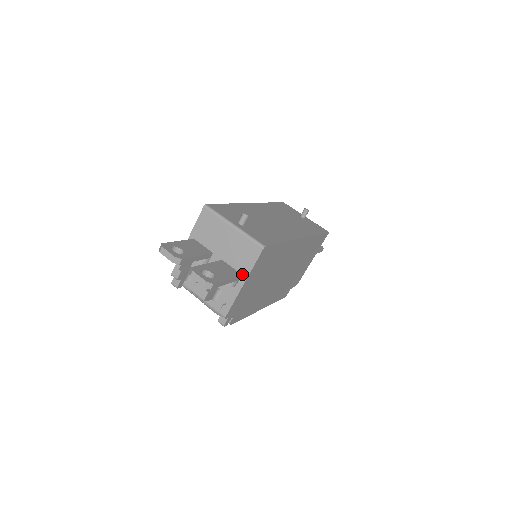
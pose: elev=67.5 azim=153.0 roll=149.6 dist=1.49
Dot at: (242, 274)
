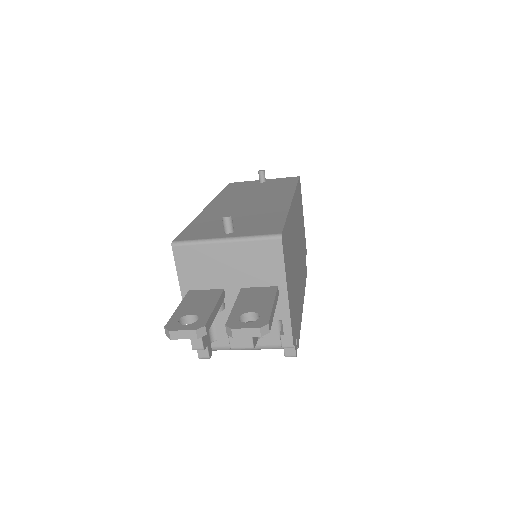
Dot at: (277, 285)
